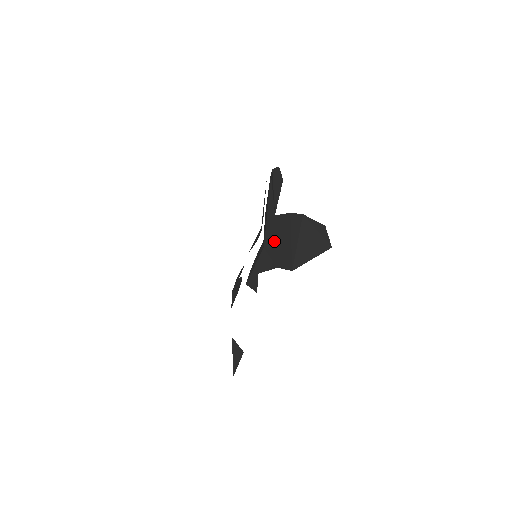
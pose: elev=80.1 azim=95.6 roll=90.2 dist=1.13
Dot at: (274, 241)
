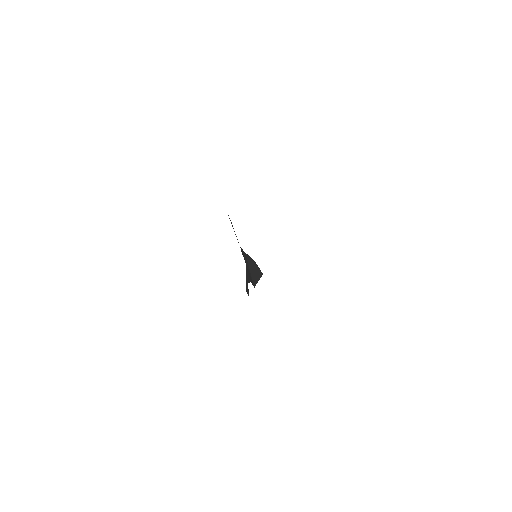
Dot at: occluded
